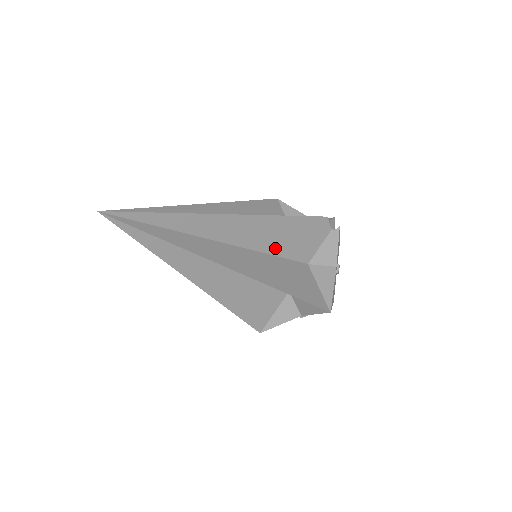
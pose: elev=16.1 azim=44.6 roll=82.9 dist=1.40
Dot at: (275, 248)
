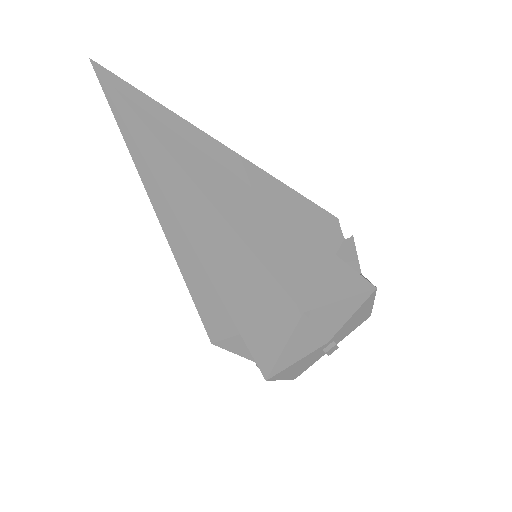
Dot at: occluded
